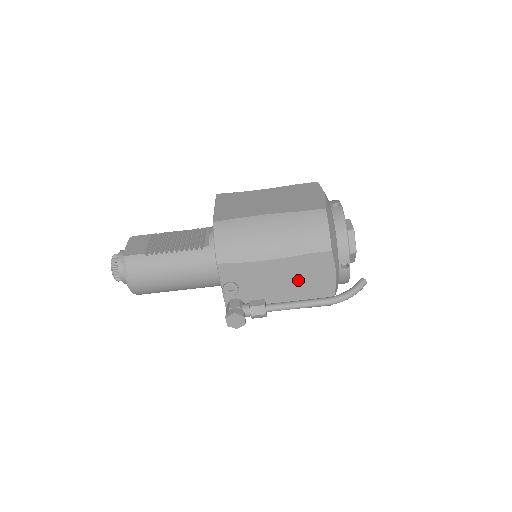
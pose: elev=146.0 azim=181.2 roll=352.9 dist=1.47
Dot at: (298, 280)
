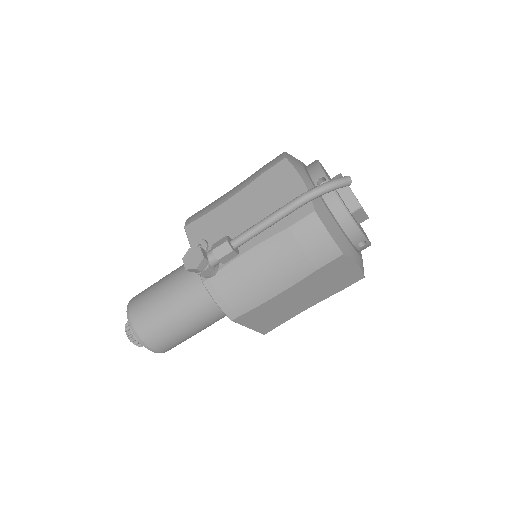
Dot at: (265, 206)
